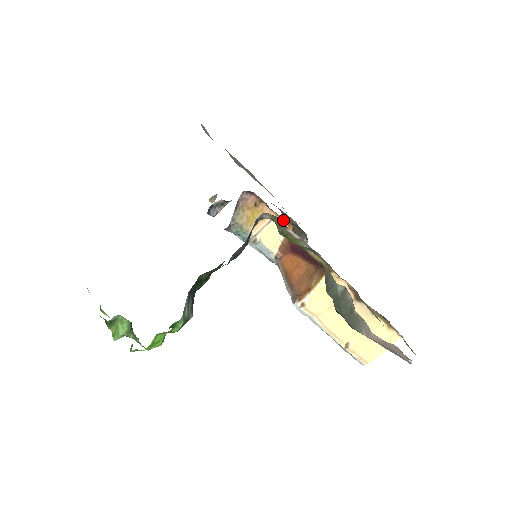
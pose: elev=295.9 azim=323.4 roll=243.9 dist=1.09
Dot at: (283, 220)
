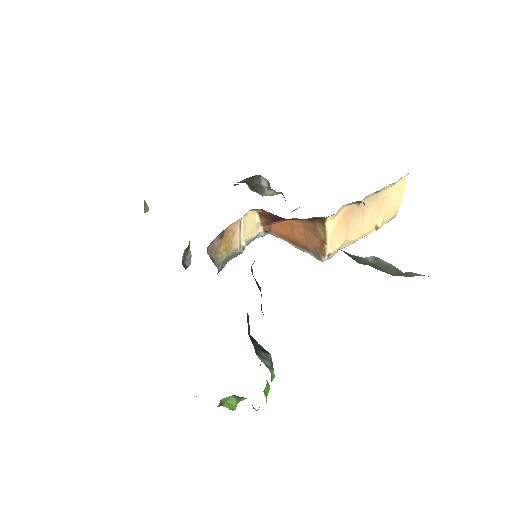
Dot at: (247, 212)
